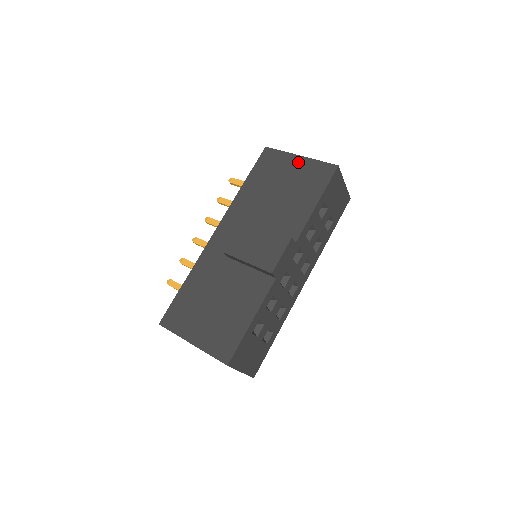
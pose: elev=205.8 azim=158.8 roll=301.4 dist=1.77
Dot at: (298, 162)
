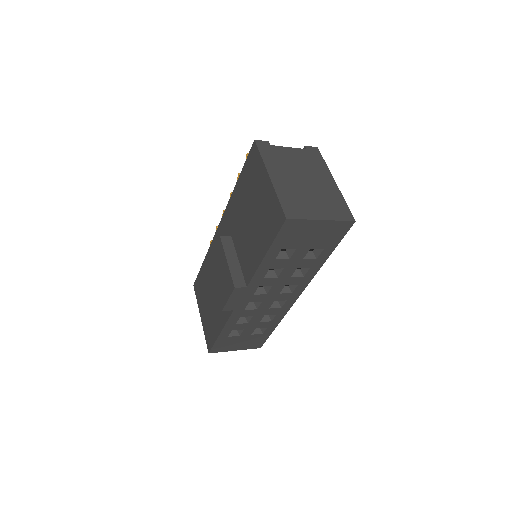
Dot at: (266, 185)
